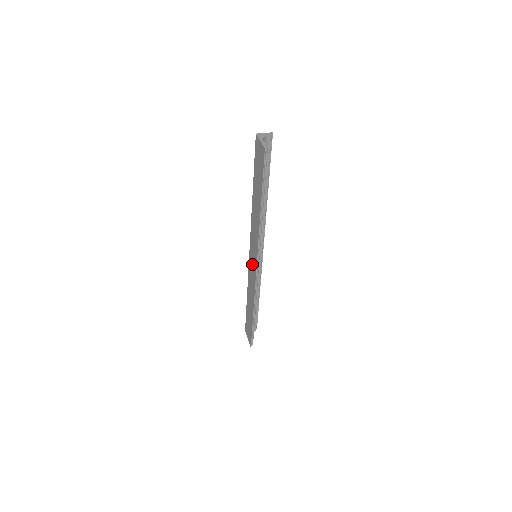
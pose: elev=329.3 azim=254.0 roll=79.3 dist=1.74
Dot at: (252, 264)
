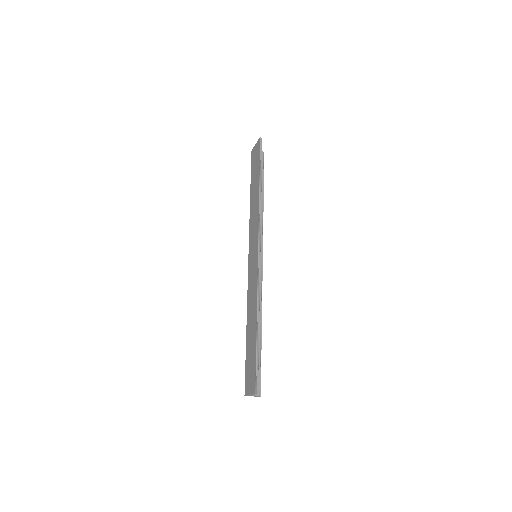
Dot at: (252, 262)
